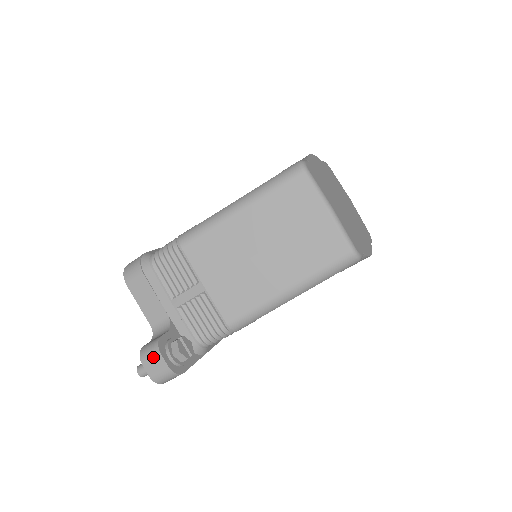
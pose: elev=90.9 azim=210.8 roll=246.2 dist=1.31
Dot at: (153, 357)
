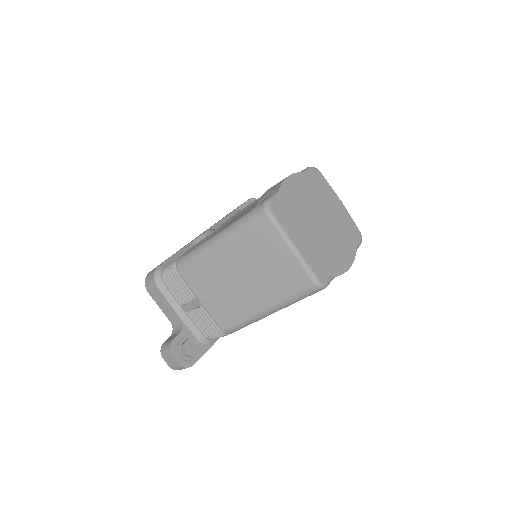
Dot at: (168, 356)
